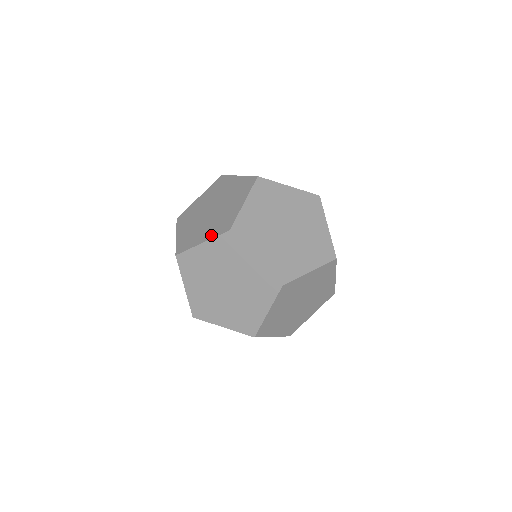
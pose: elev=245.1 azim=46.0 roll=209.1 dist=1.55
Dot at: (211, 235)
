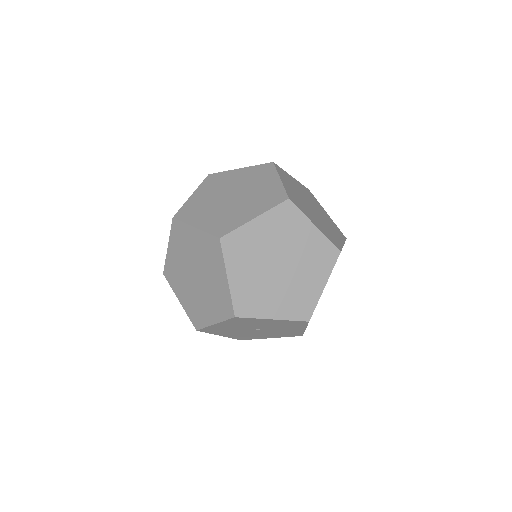
Dot at: (263, 209)
